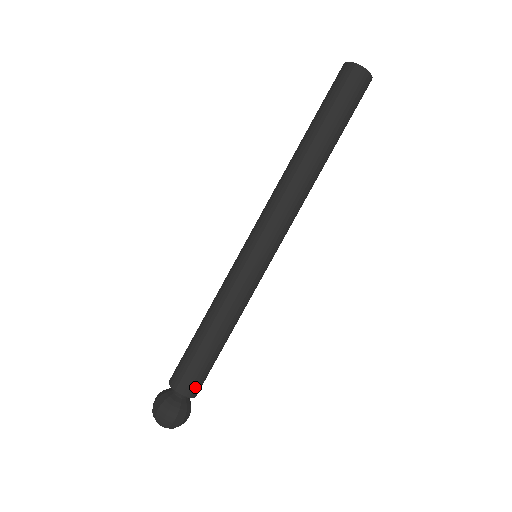
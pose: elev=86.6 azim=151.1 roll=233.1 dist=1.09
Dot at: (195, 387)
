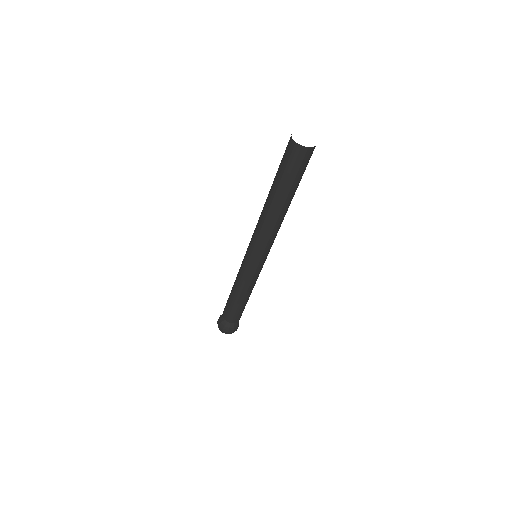
Dot at: (235, 319)
